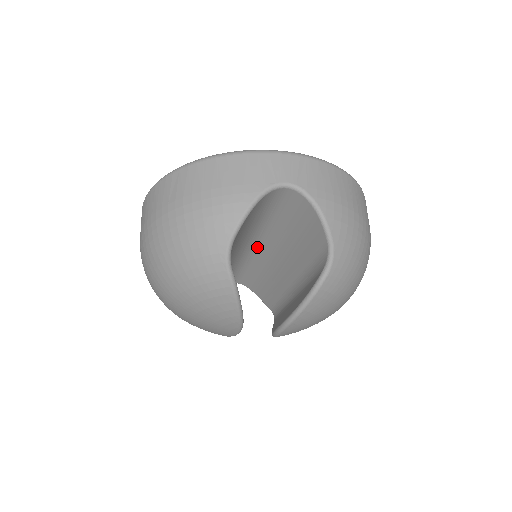
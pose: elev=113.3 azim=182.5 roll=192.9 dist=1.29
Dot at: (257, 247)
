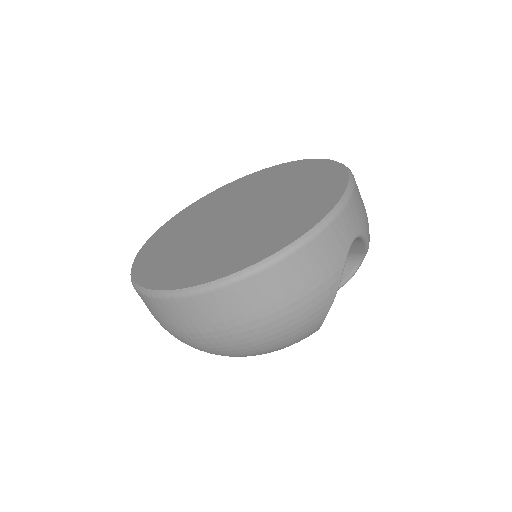
Dot at: occluded
